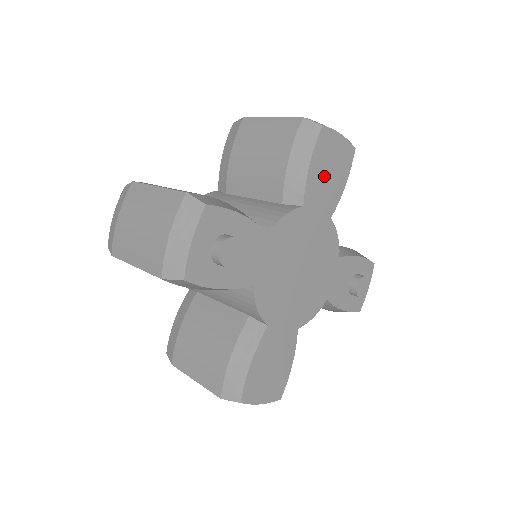
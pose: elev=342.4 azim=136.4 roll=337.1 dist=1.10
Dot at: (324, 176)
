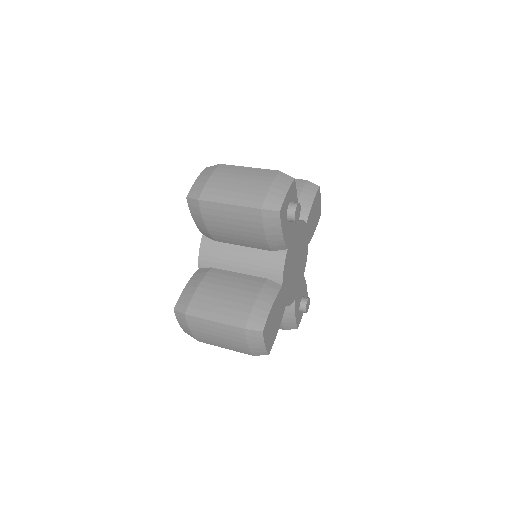
Dot at: (313, 215)
